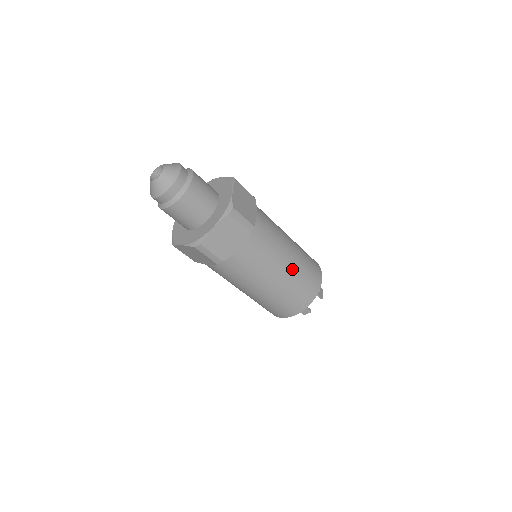
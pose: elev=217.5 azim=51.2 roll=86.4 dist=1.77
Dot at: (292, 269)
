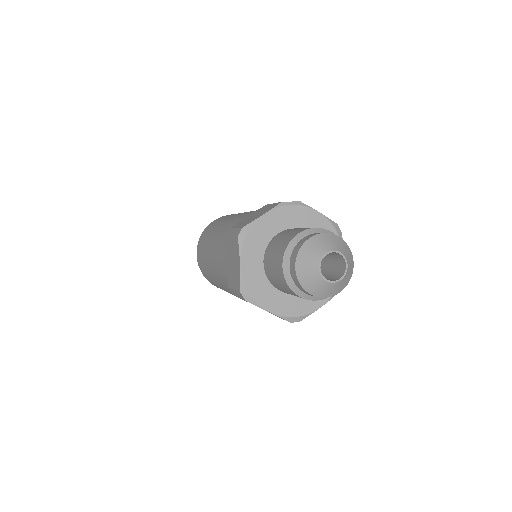
Dot at: occluded
